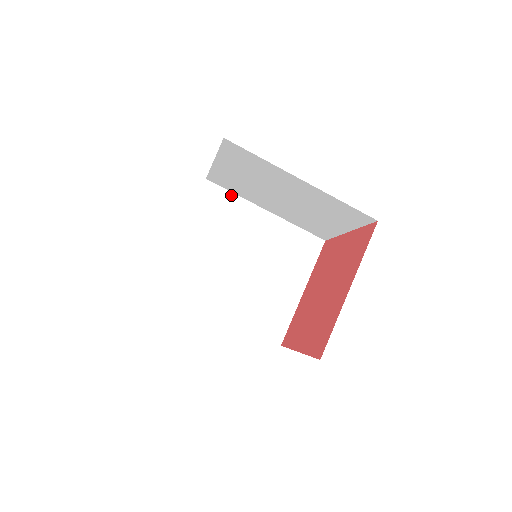
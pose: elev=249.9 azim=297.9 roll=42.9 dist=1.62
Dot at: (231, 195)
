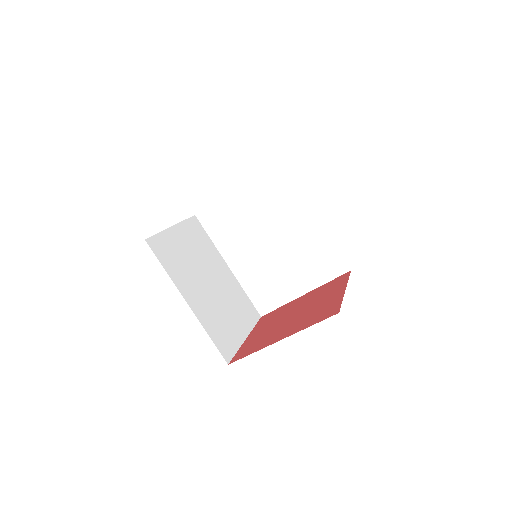
Dot at: (294, 183)
